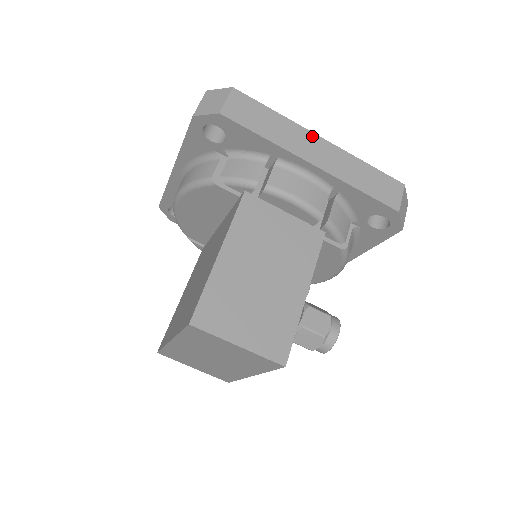
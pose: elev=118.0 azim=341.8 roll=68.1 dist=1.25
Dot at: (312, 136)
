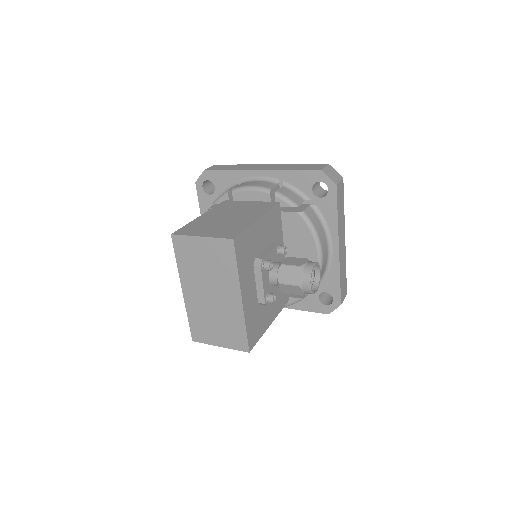
Dot at: (261, 165)
